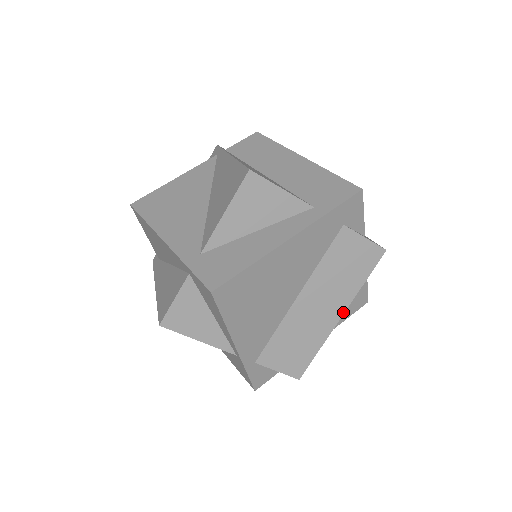
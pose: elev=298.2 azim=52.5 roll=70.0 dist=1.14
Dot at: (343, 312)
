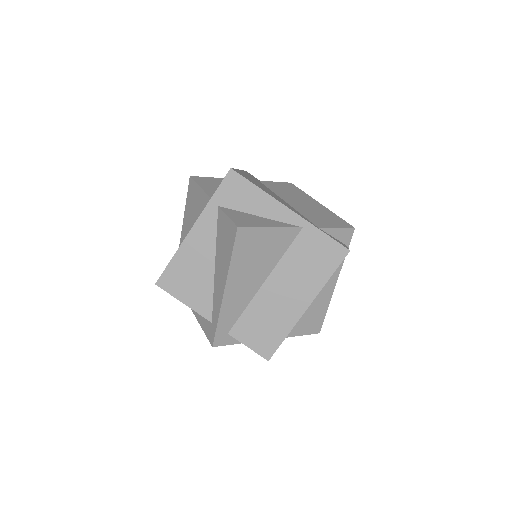
Dot at: (317, 202)
